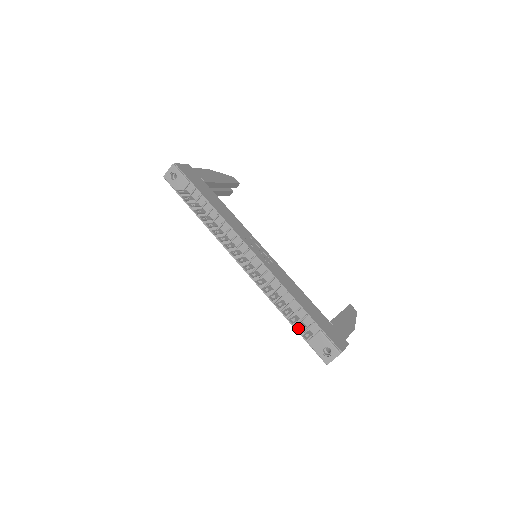
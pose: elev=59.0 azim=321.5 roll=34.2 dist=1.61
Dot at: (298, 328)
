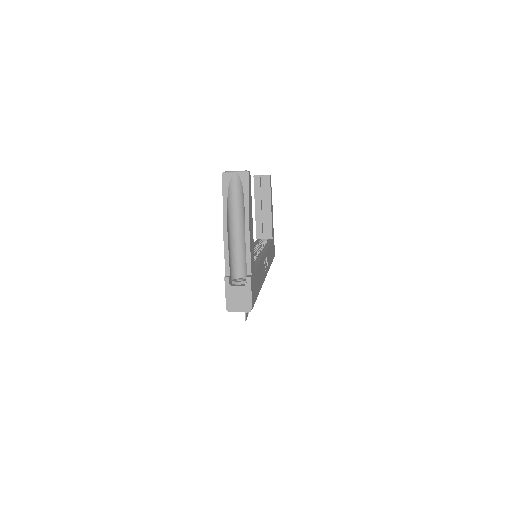
Dot at: occluded
